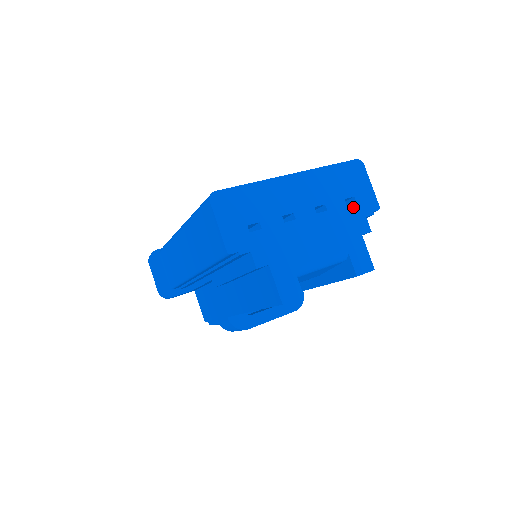
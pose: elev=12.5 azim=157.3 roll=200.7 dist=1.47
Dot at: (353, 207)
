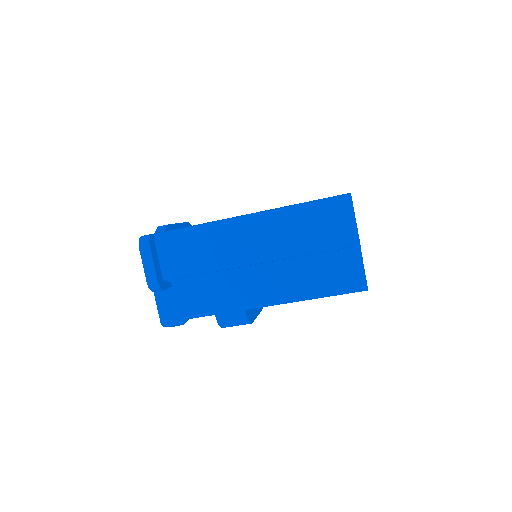
Dot at: occluded
